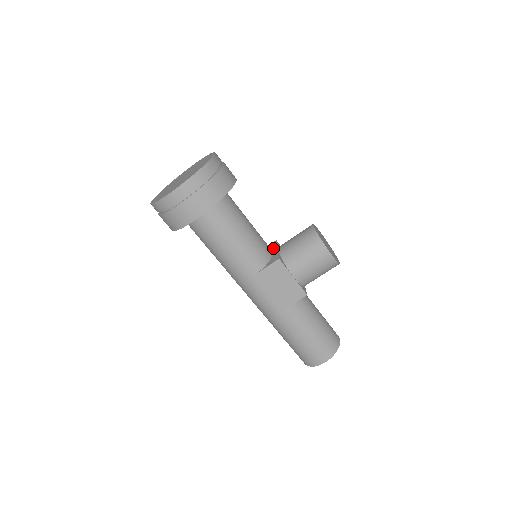
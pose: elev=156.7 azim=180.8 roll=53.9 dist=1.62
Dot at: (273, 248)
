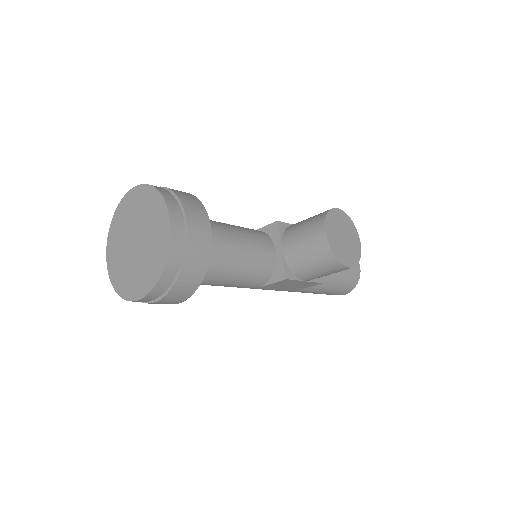
Dot at: (275, 241)
